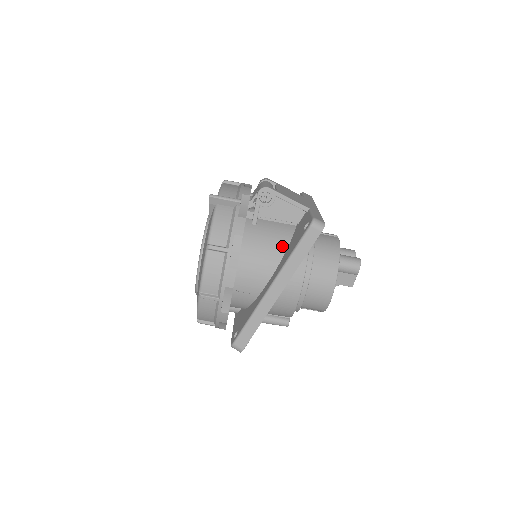
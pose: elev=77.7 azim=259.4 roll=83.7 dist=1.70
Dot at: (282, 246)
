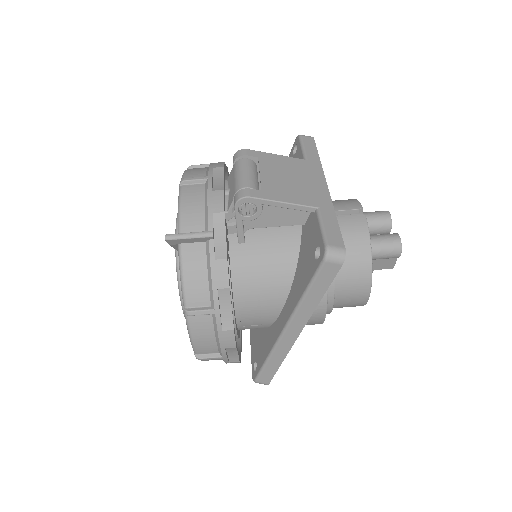
Dot at: (288, 267)
